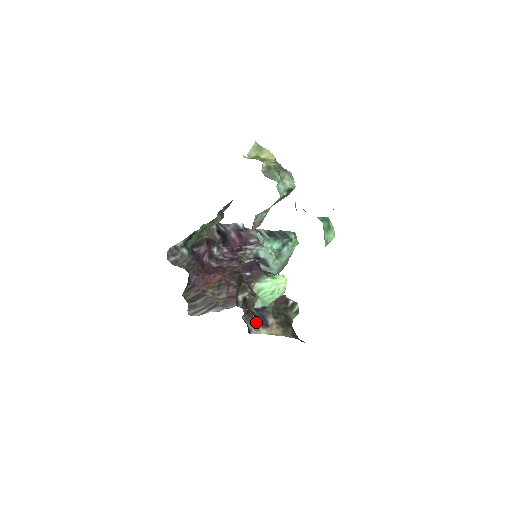
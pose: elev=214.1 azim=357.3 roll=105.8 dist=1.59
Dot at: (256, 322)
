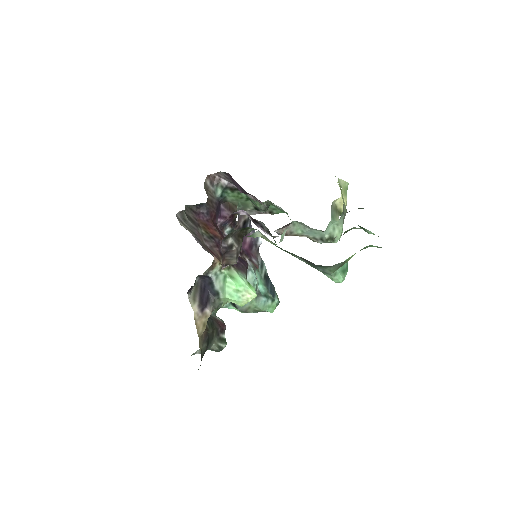
Dot at: (200, 295)
